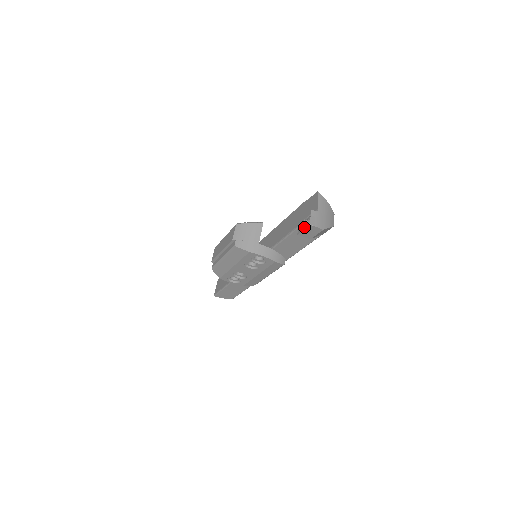
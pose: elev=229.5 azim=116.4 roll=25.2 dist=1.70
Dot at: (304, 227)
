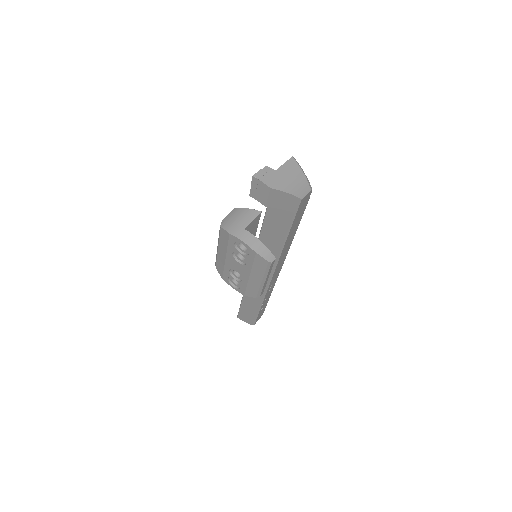
Dot at: (252, 183)
